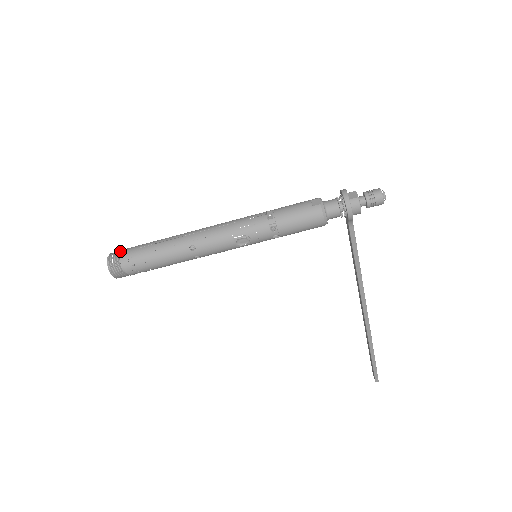
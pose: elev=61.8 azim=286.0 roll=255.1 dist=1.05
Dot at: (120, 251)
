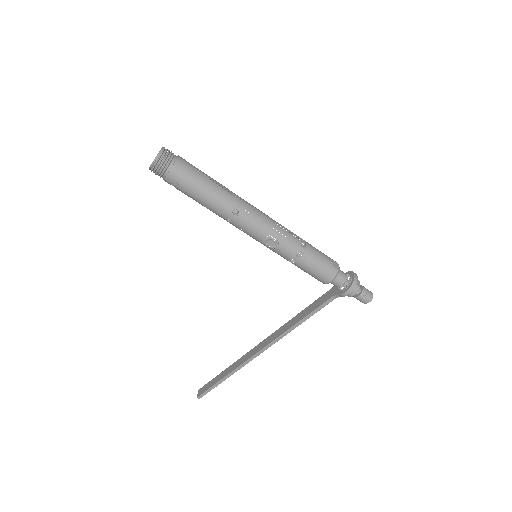
Dot at: occluded
